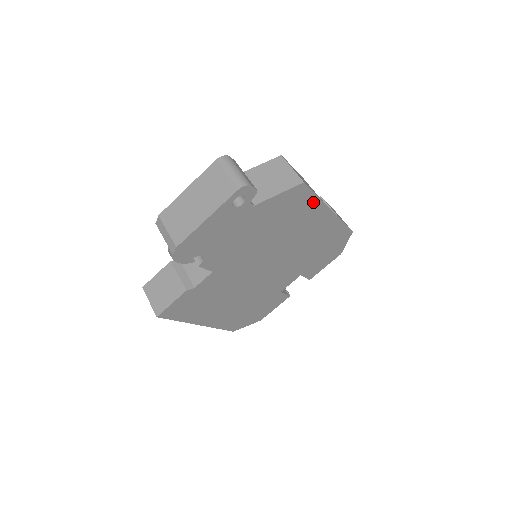
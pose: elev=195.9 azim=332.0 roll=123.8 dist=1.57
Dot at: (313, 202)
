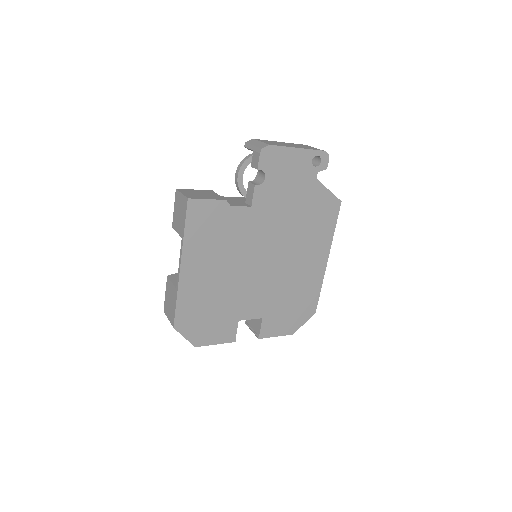
Dot at: (330, 231)
